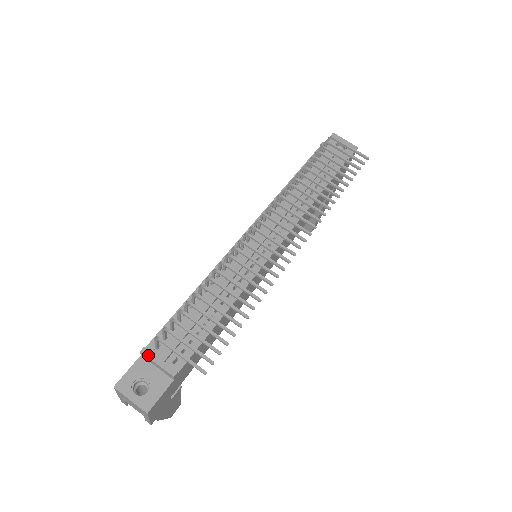
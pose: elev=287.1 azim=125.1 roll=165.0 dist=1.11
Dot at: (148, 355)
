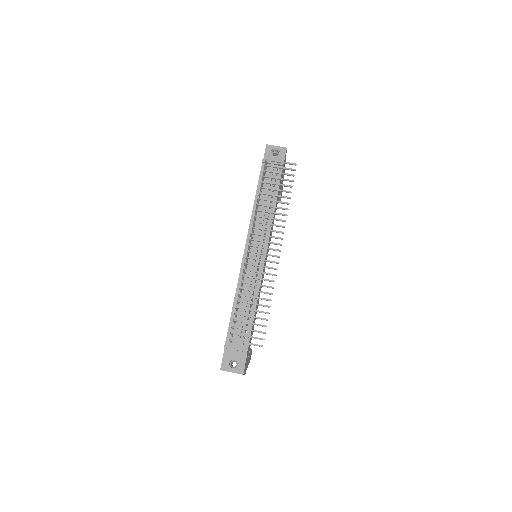
Dot at: (229, 348)
